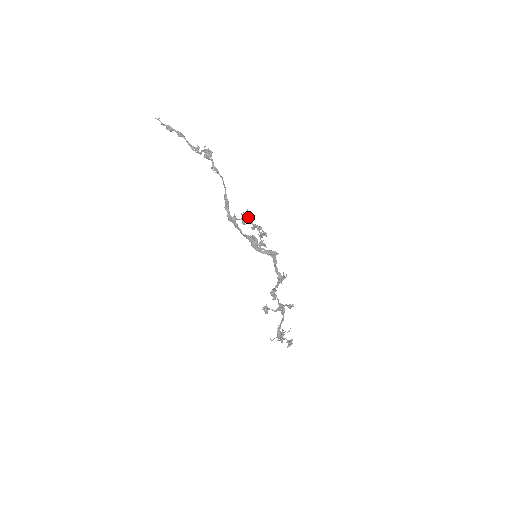
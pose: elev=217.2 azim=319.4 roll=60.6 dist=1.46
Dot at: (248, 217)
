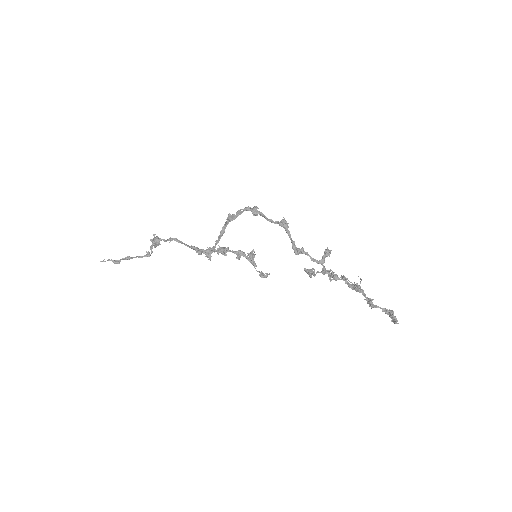
Dot at: (224, 249)
